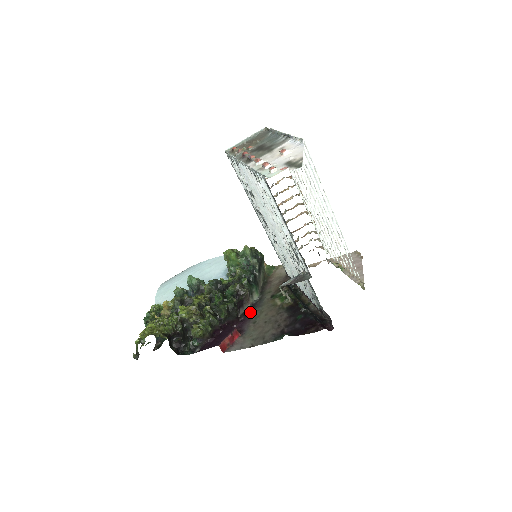
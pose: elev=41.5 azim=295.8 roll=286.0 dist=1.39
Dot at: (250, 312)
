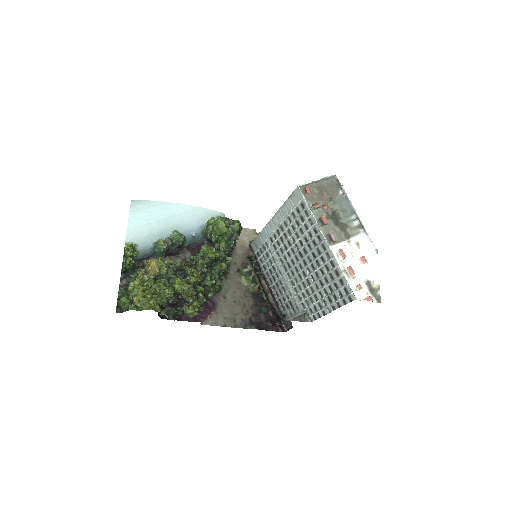
Dot at: occluded
